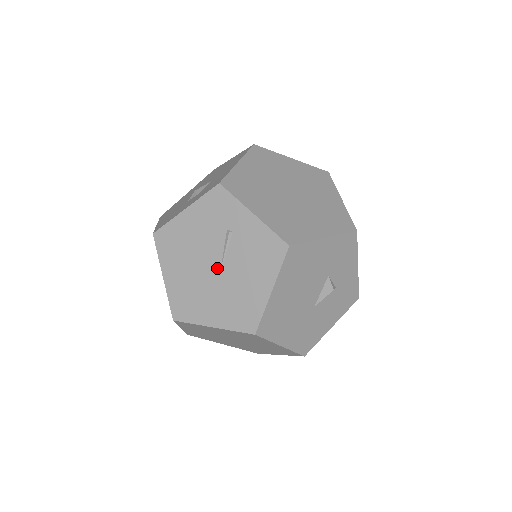
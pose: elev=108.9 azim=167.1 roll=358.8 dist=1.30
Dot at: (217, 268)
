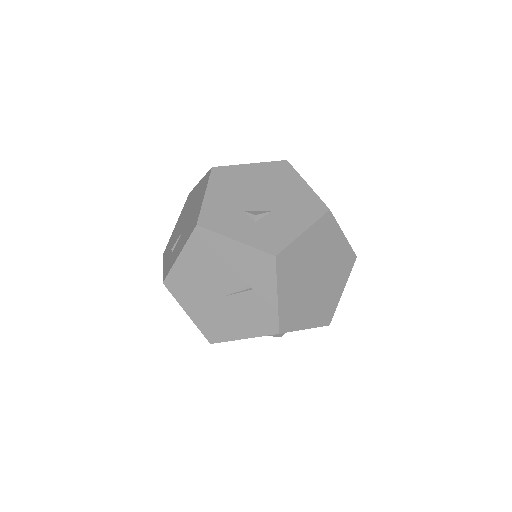
Dot at: (222, 293)
